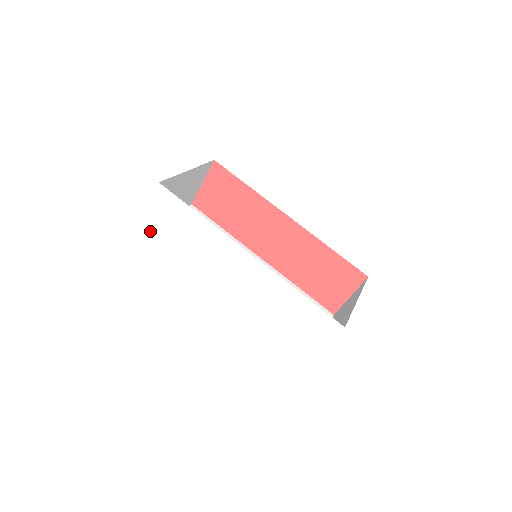
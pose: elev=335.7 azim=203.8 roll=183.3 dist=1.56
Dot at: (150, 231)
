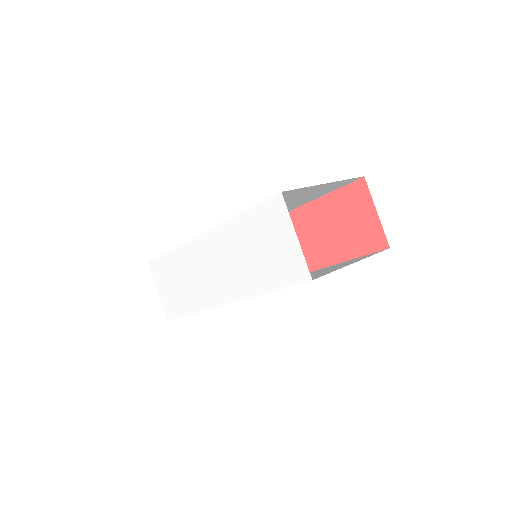
Dot at: (169, 307)
